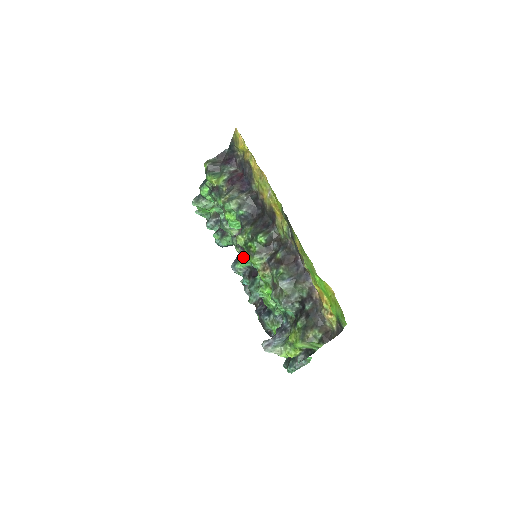
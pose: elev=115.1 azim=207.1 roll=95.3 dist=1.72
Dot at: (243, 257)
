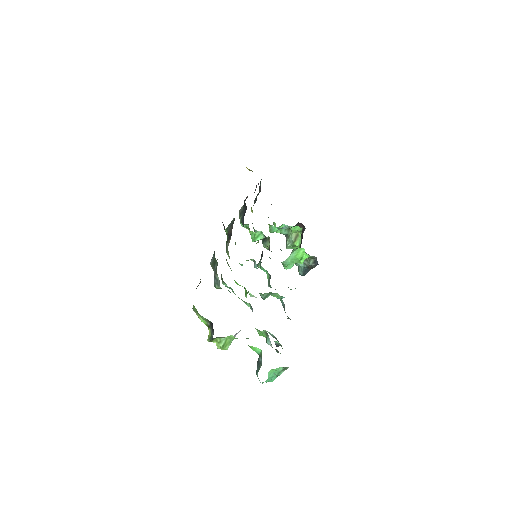
Dot at: (258, 265)
